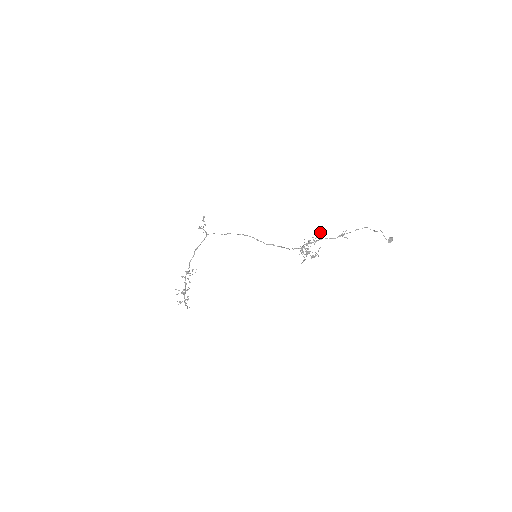
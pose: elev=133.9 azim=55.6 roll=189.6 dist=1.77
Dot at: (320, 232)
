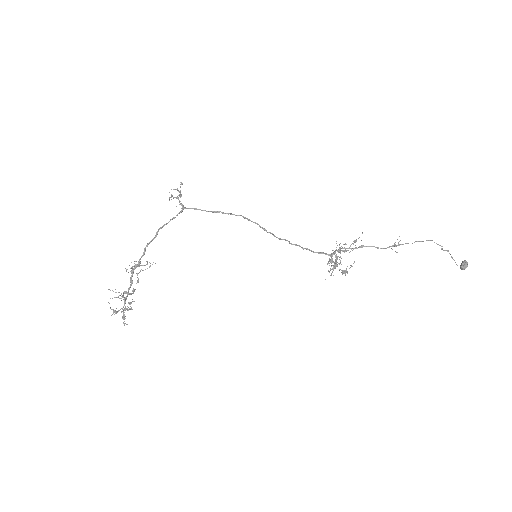
Dot at: occluded
